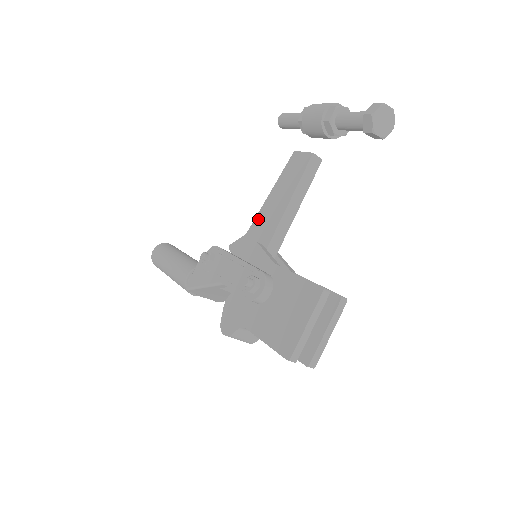
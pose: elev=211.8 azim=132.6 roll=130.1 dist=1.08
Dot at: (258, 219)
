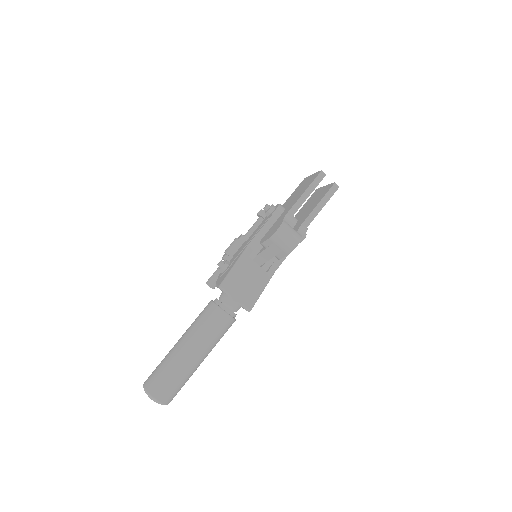
Dot at: occluded
